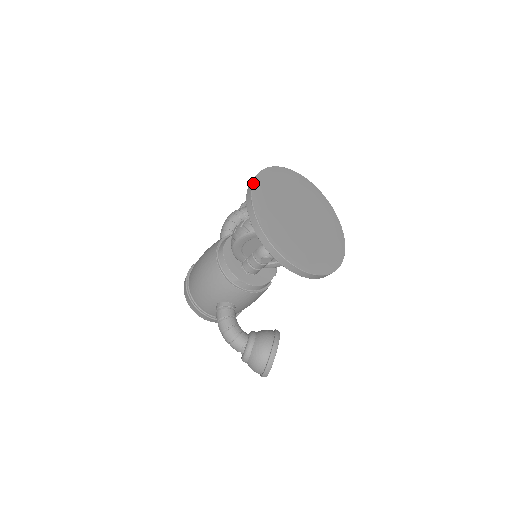
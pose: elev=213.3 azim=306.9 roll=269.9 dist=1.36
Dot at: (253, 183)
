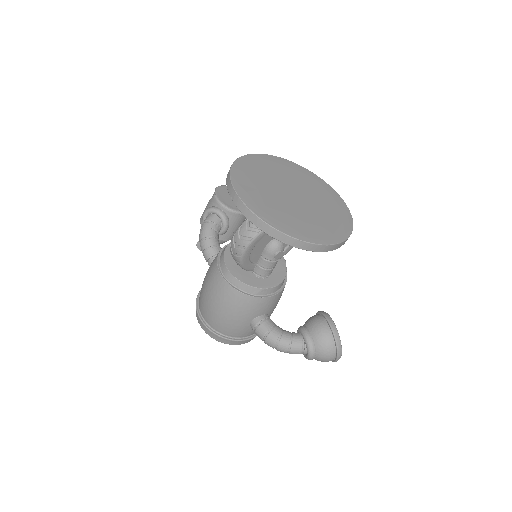
Dot at: (234, 189)
